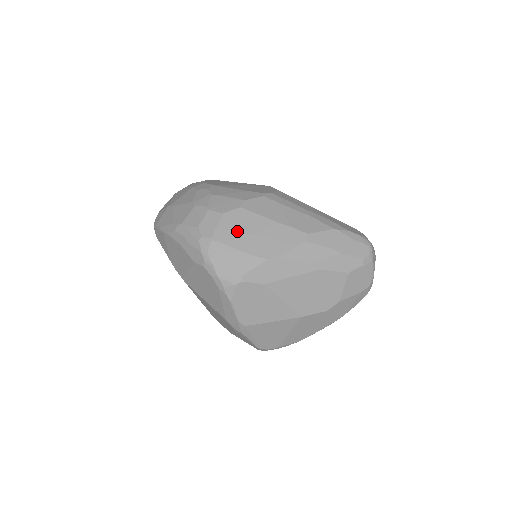
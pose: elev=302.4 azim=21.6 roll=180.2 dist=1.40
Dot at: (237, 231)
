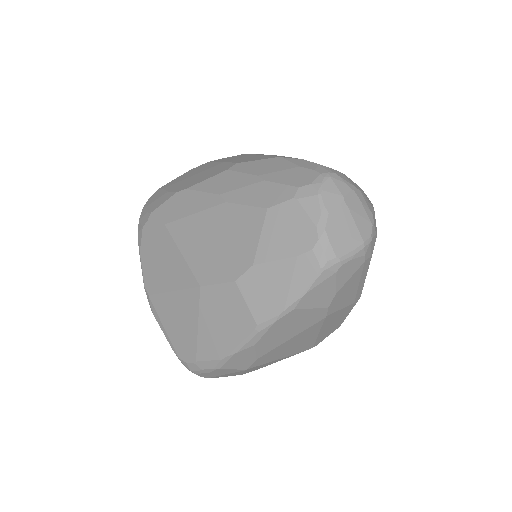
Dot at: (183, 178)
